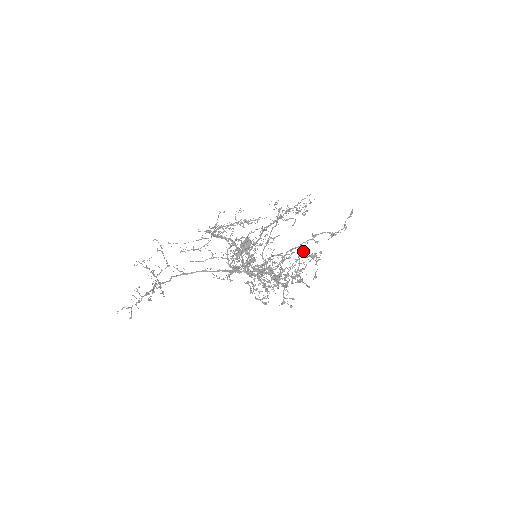
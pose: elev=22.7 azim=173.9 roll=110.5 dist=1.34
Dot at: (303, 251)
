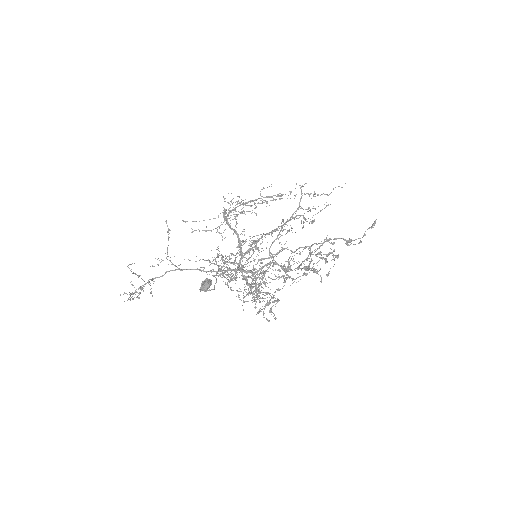
Dot at: (320, 246)
